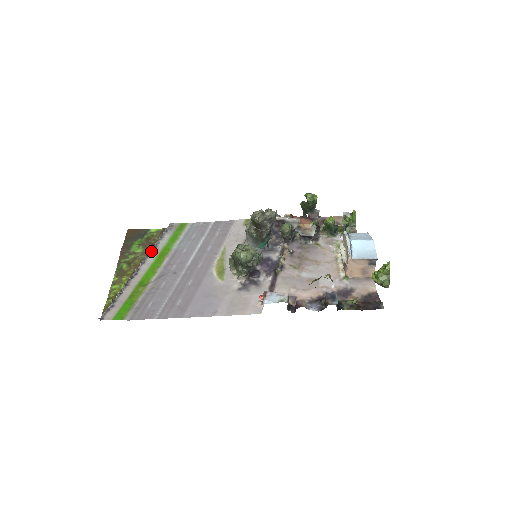
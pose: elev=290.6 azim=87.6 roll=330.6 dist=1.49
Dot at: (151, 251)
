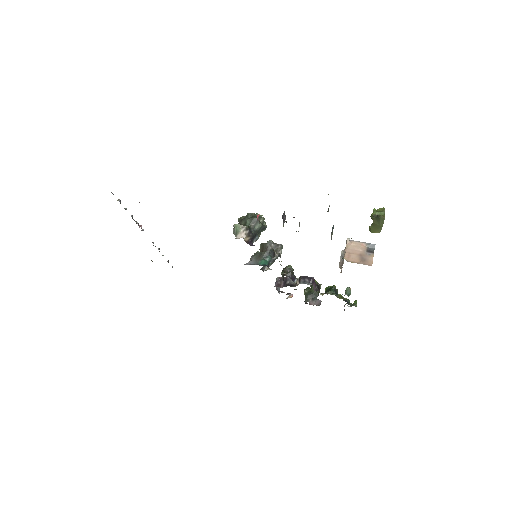
Dot at: occluded
